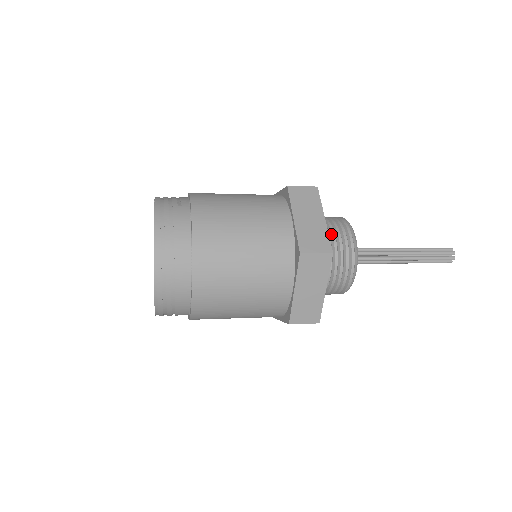
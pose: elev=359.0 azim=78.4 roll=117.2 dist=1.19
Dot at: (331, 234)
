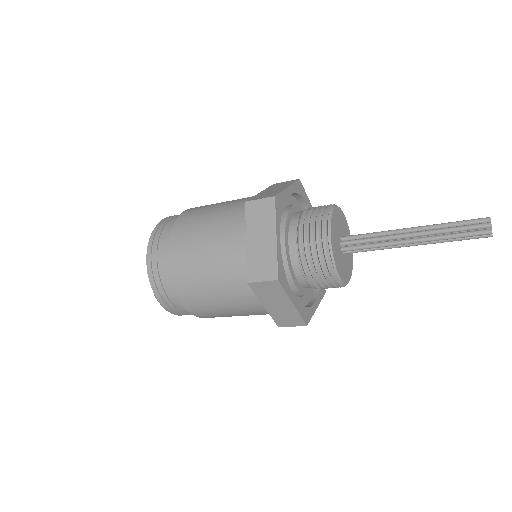
Dot at: (308, 210)
